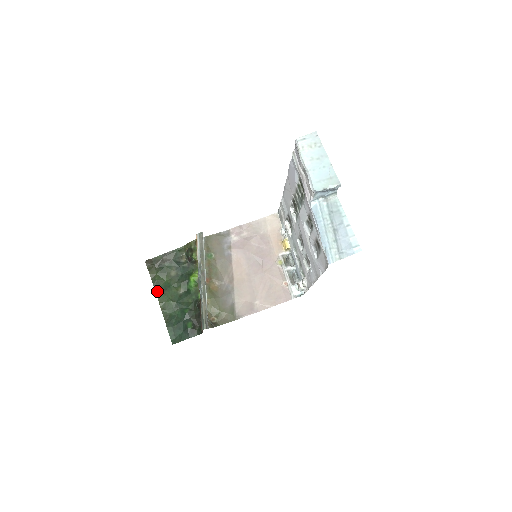
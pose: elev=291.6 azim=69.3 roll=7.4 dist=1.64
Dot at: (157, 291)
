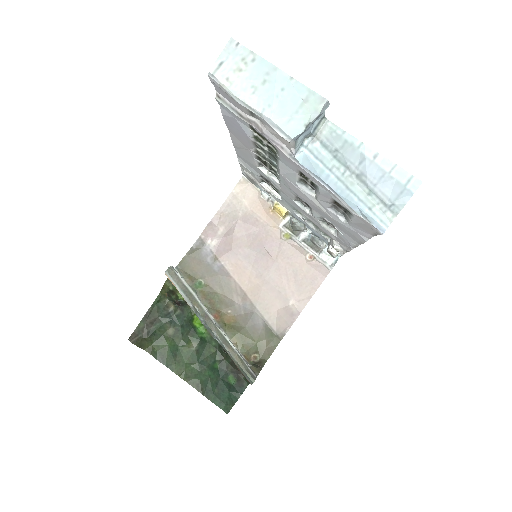
Dot at: (167, 364)
